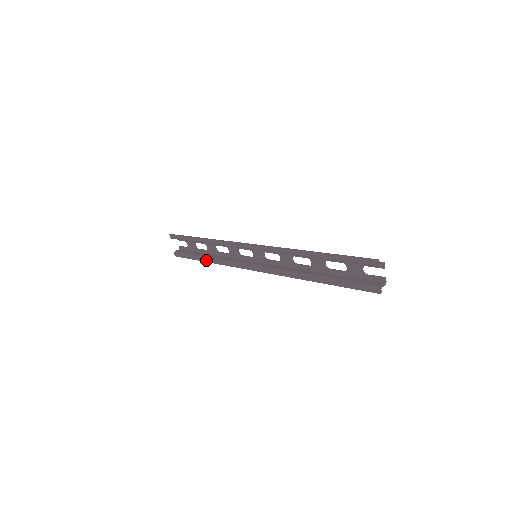
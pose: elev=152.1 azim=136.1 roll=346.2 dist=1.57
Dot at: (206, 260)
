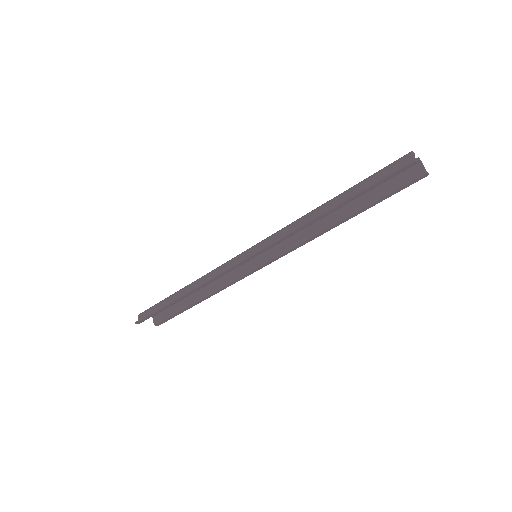
Dot at: (201, 301)
